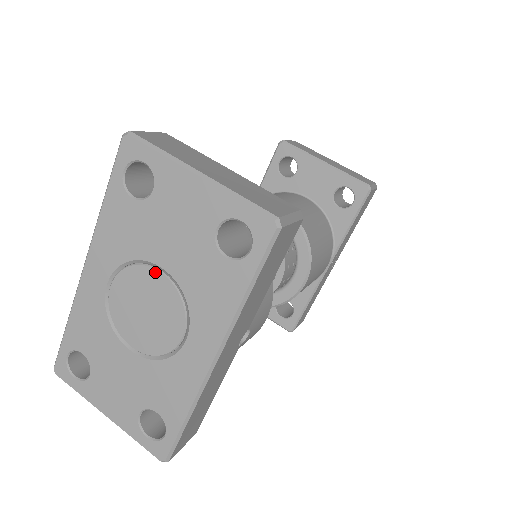
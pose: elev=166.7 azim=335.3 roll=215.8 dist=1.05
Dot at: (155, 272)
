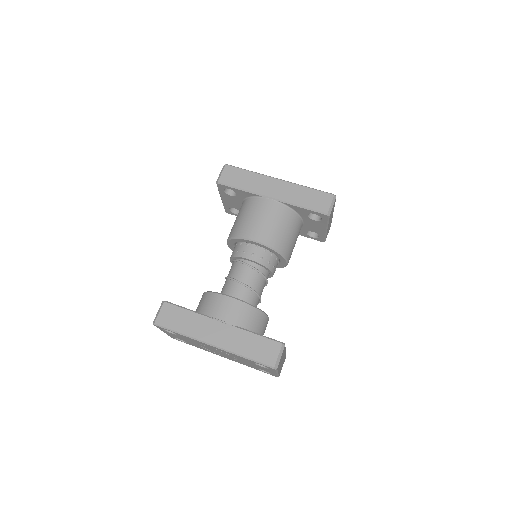
Dot at: (235, 358)
